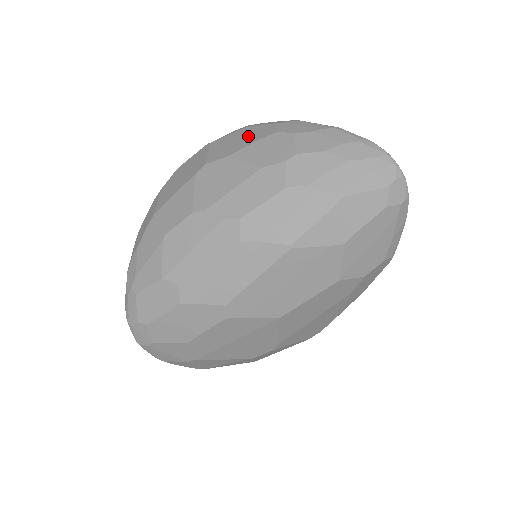
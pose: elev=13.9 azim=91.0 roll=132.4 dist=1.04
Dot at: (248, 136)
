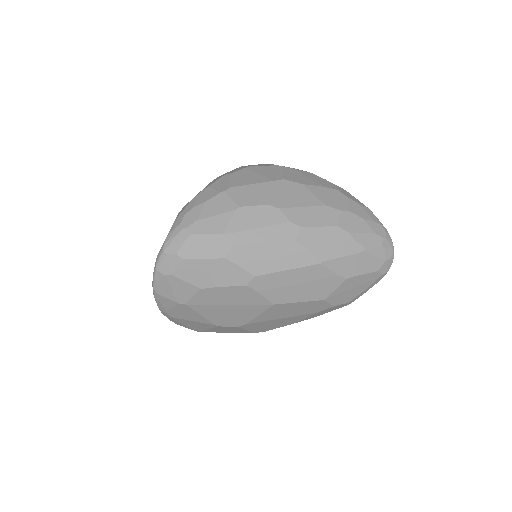
Dot at: (314, 180)
